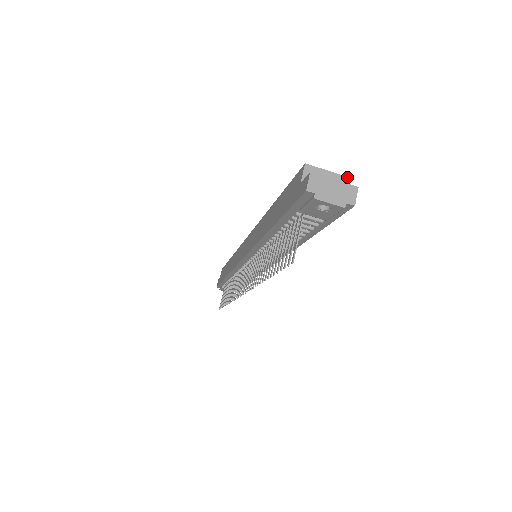
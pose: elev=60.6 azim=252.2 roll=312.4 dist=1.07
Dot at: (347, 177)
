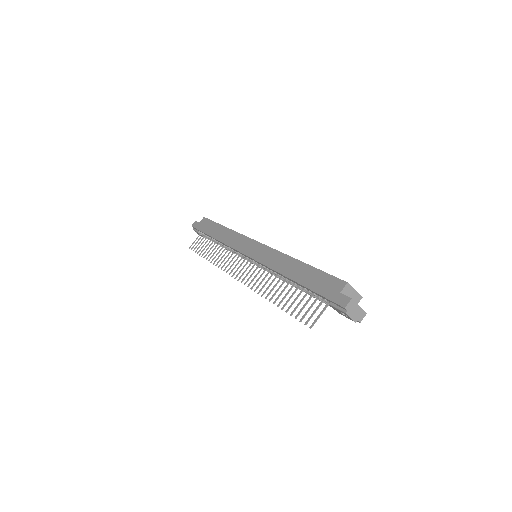
Dot at: (361, 297)
